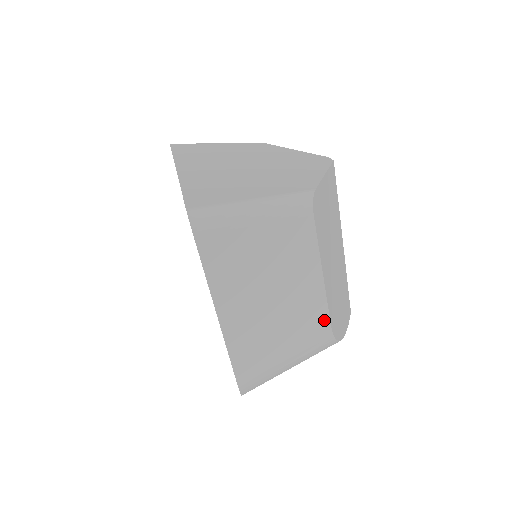
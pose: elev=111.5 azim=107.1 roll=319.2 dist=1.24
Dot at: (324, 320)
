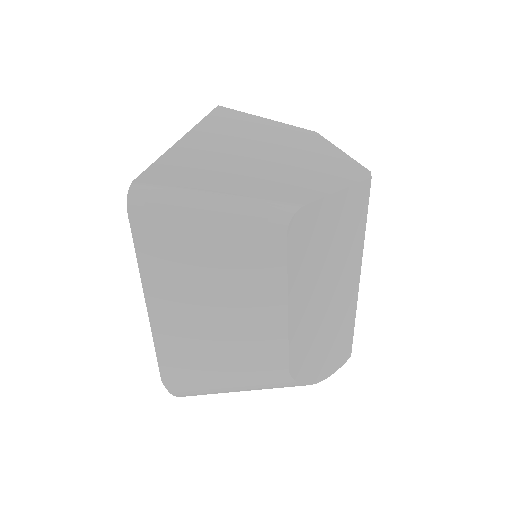
Dot at: (281, 358)
